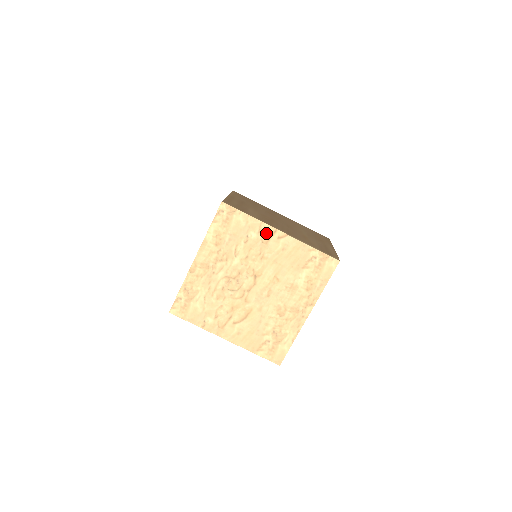
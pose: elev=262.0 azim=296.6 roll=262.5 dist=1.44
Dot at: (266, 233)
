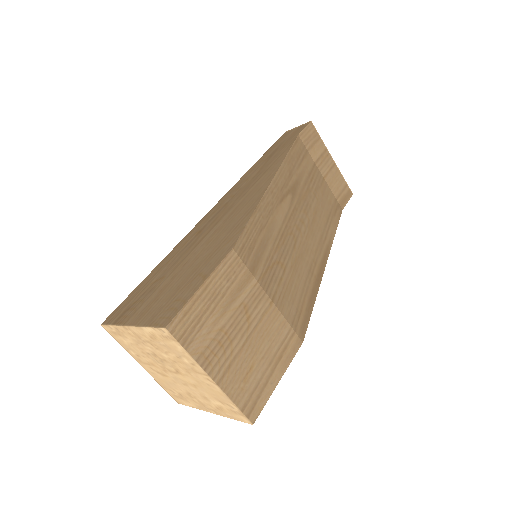
Dot at: (198, 369)
